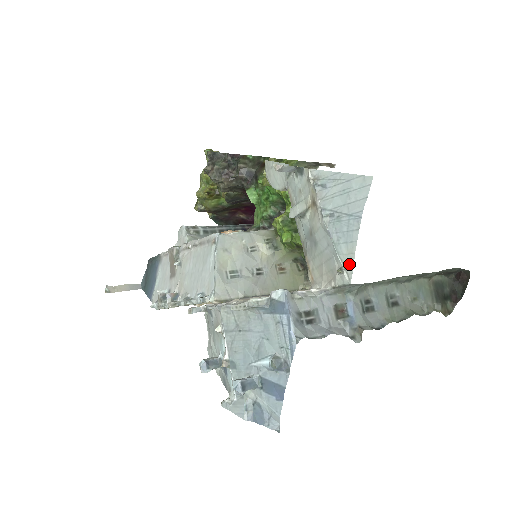
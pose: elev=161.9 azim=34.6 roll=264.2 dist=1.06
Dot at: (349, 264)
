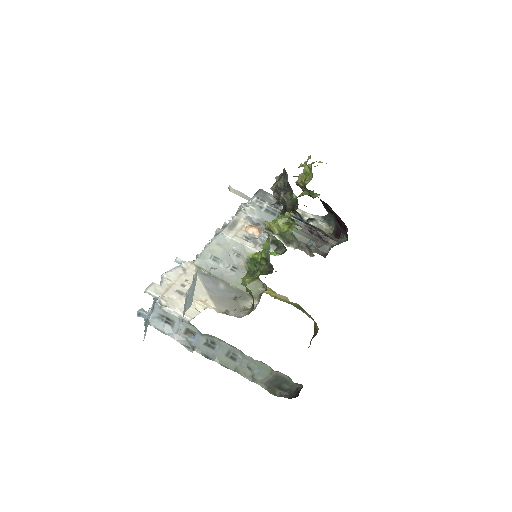
Dot at: occluded
